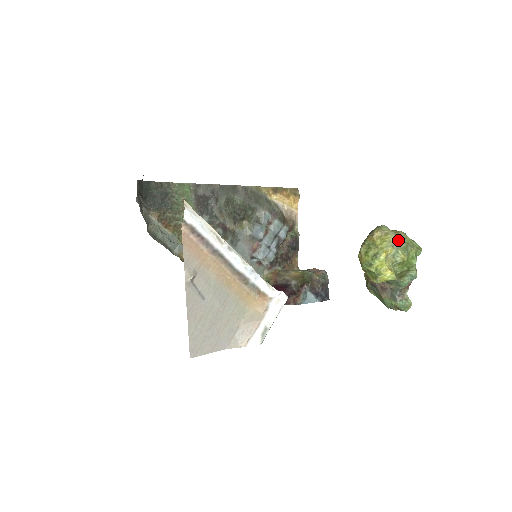
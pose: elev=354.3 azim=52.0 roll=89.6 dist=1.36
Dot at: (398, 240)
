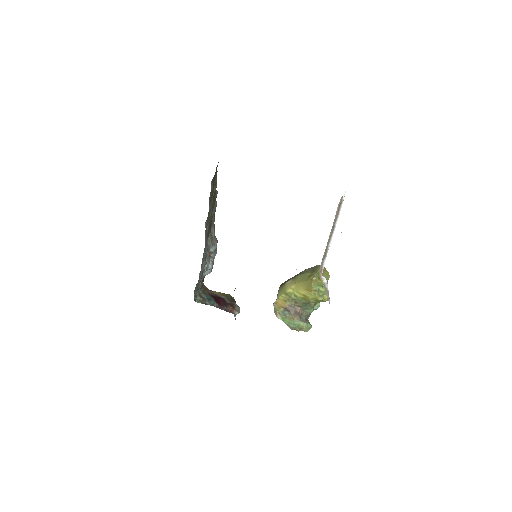
Dot at: occluded
